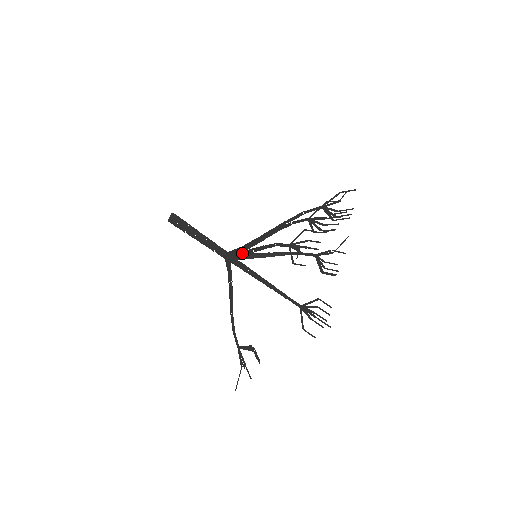
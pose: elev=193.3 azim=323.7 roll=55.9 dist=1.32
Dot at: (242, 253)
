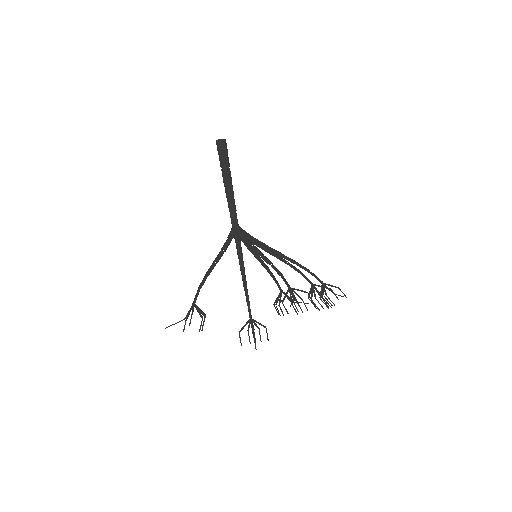
Dot at: (251, 244)
